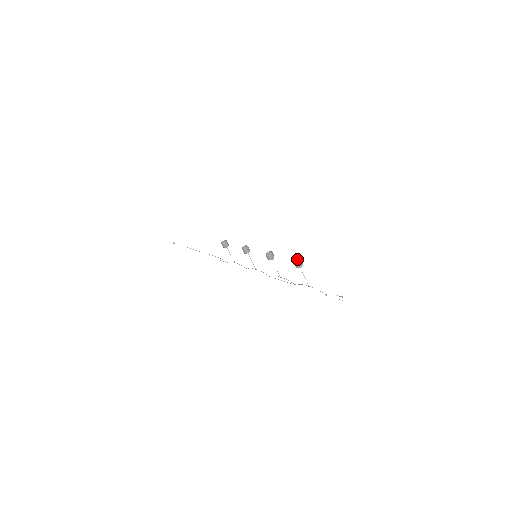
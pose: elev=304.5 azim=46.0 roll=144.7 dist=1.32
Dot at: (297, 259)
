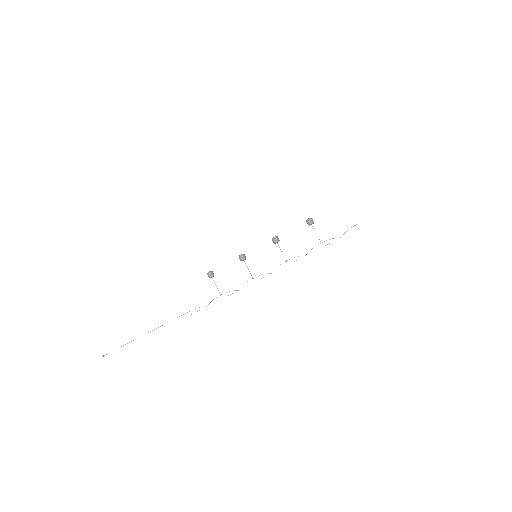
Dot at: (307, 221)
